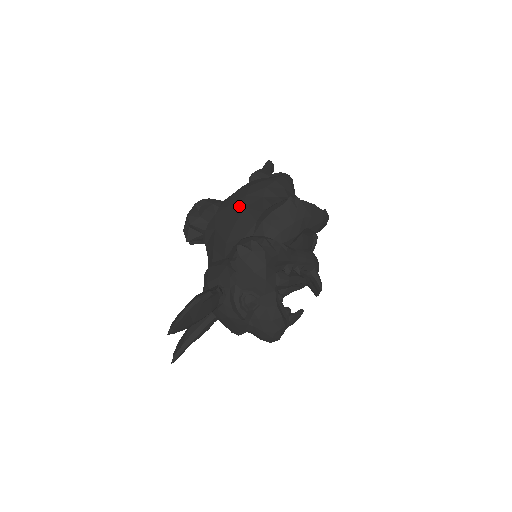
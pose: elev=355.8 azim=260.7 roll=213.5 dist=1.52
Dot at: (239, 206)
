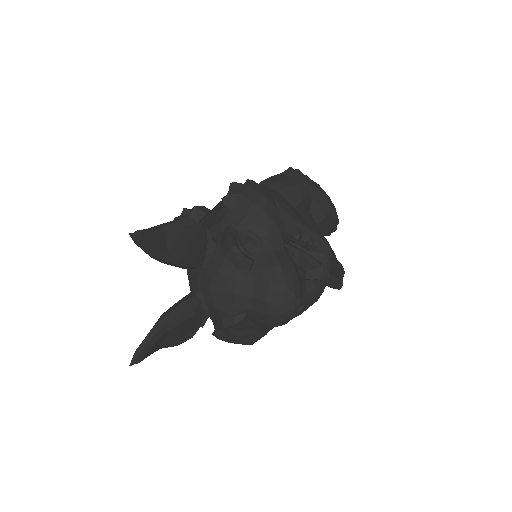
Dot at: occluded
